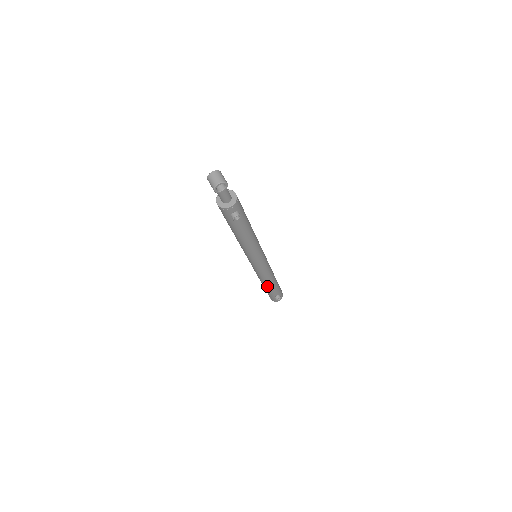
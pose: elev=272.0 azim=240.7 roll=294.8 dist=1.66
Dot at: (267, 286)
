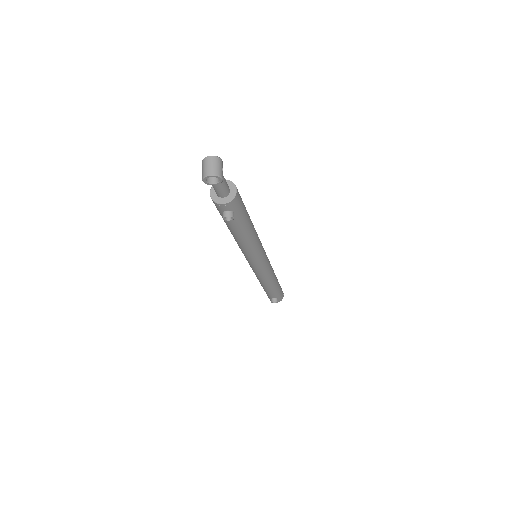
Dot at: (264, 287)
